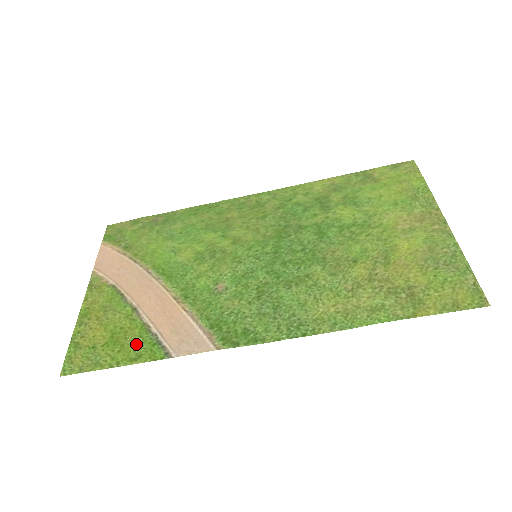
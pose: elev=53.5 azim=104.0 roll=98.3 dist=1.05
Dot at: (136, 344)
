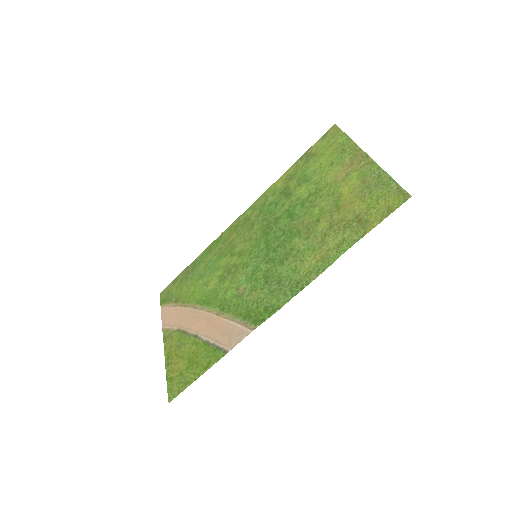
Dot at: (205, 357)
